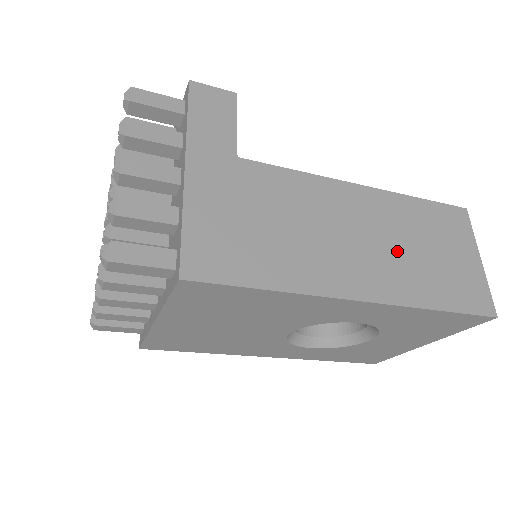
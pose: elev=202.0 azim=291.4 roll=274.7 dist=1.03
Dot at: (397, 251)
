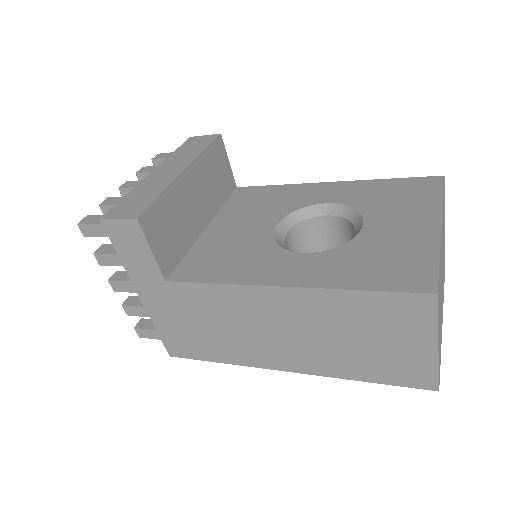
Dot at: (322, 341)
